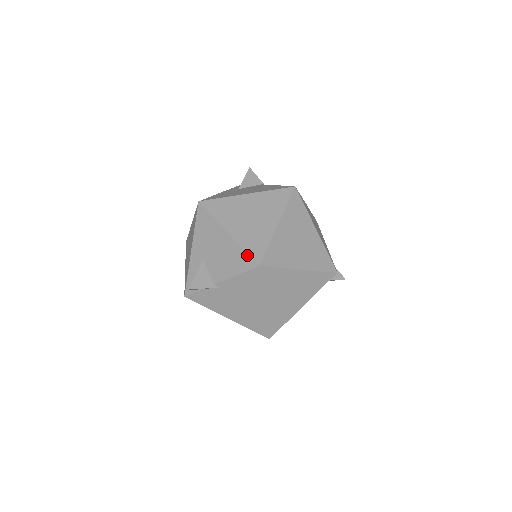
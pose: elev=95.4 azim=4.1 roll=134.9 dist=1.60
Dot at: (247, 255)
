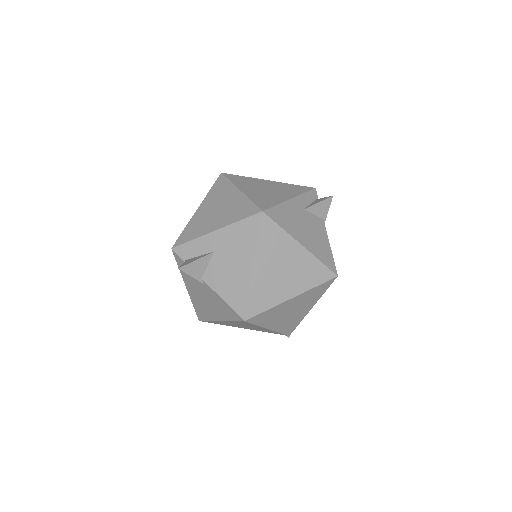
Dot at: (246, 303)
